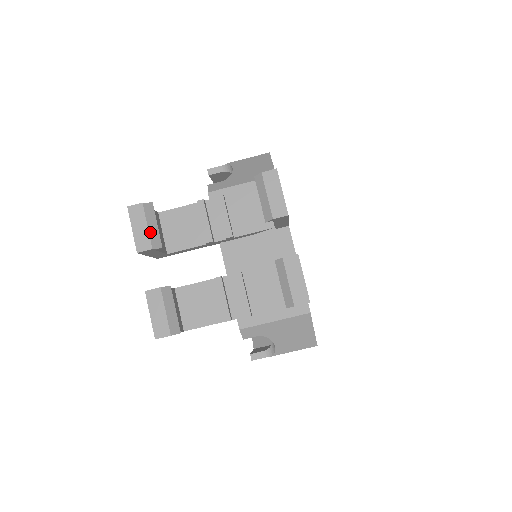
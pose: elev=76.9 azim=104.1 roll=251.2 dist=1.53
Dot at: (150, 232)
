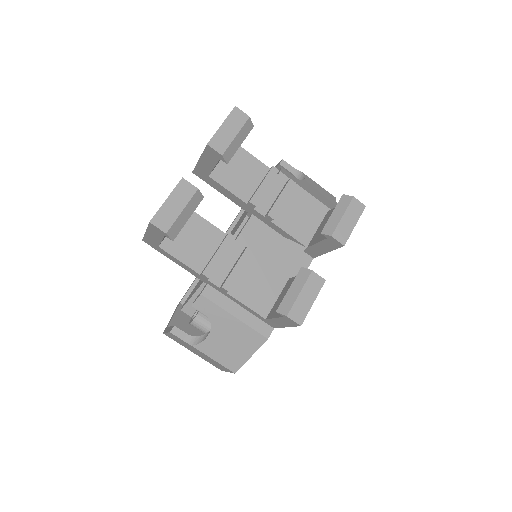
Dot at: (233, 142)
